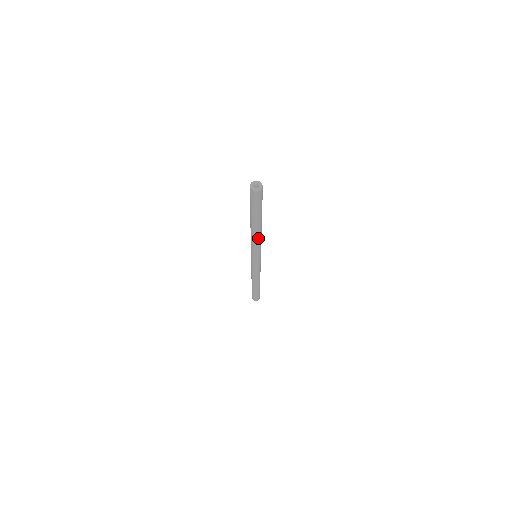
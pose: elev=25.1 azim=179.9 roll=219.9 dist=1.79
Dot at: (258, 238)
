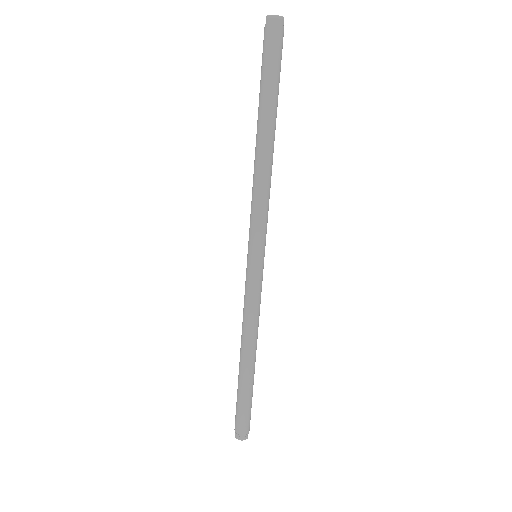
Dot at: (260, 175)
